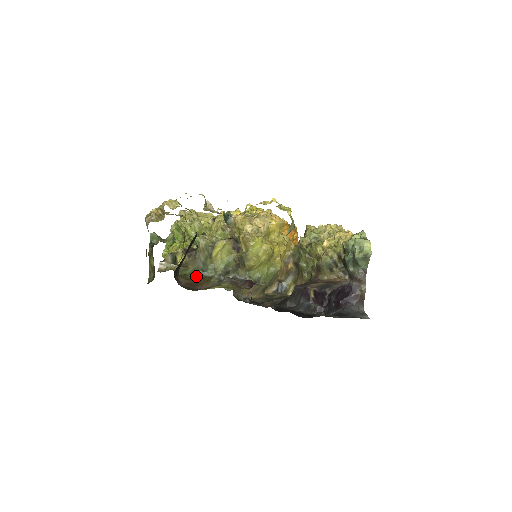
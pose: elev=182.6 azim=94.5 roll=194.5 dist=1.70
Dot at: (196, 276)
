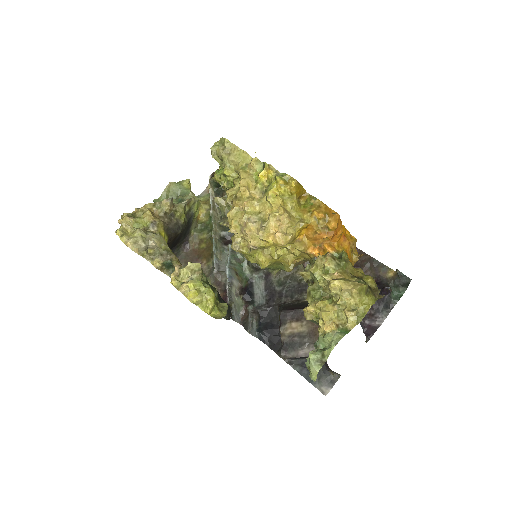
Dot at: (210, 238)
